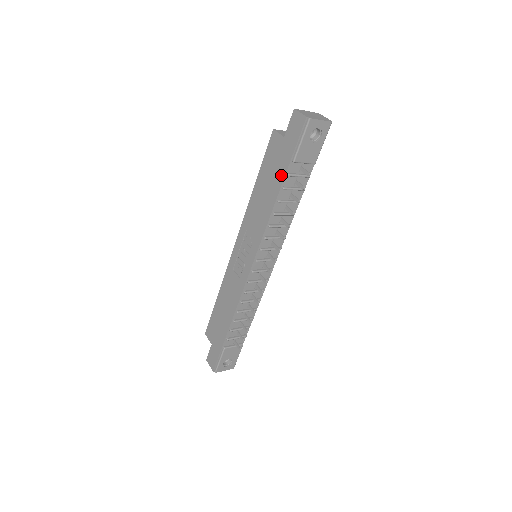
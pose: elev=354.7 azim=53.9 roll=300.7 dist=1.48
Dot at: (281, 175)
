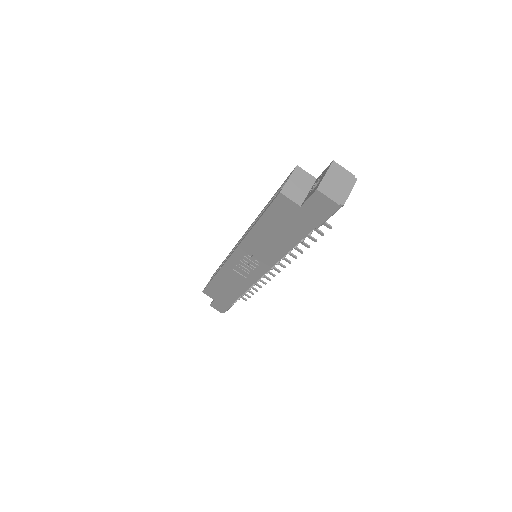
Dot at: (299, 234)
